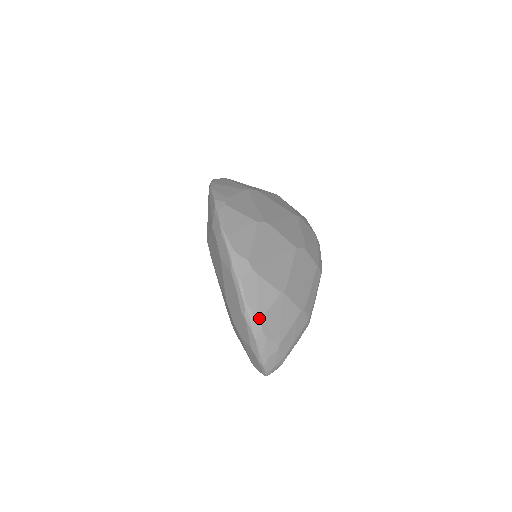
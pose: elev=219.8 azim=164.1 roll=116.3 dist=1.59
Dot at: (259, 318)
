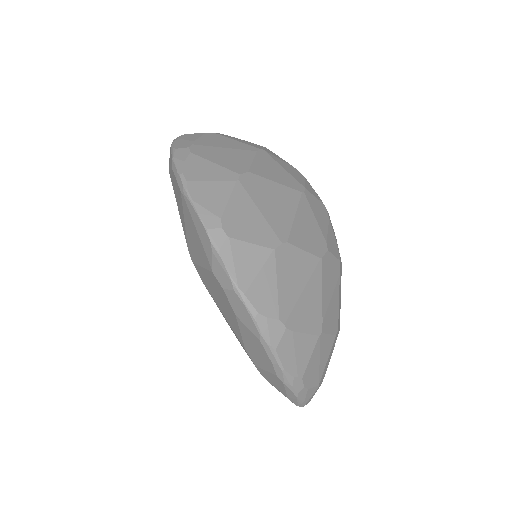
Dot at: (300, 378)
